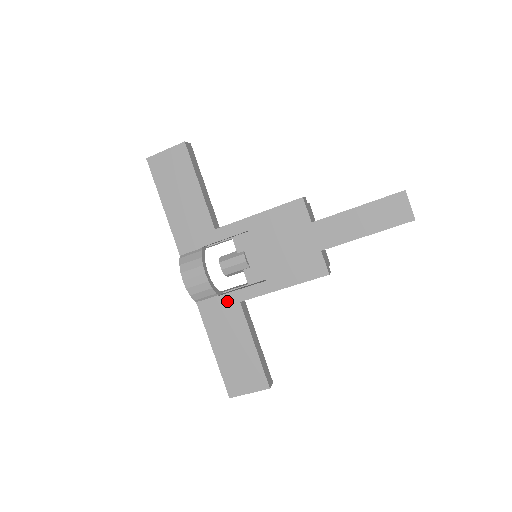
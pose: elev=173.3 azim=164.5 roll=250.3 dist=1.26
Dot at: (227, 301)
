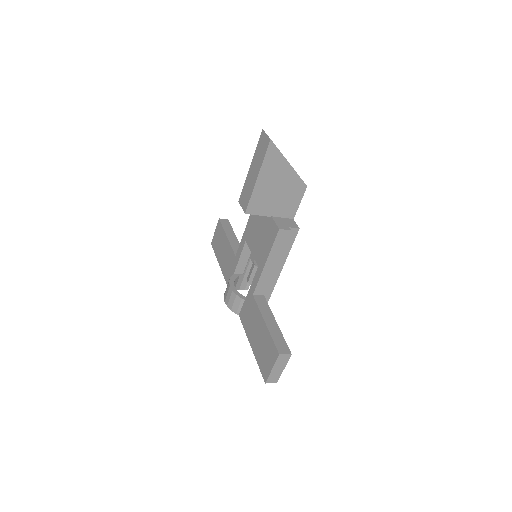
Dot at: (248, 300)
